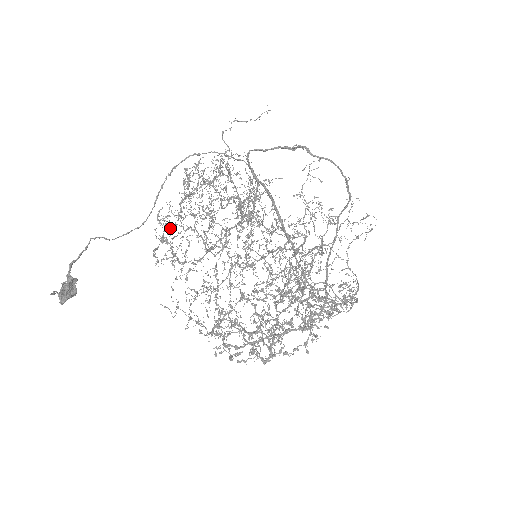
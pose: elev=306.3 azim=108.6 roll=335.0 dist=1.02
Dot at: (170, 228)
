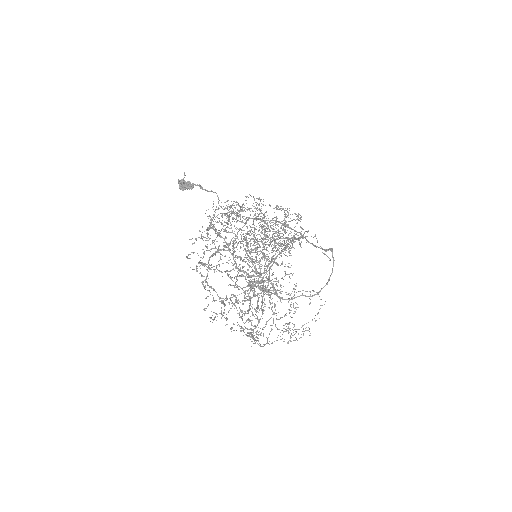
Dot at: occluded
